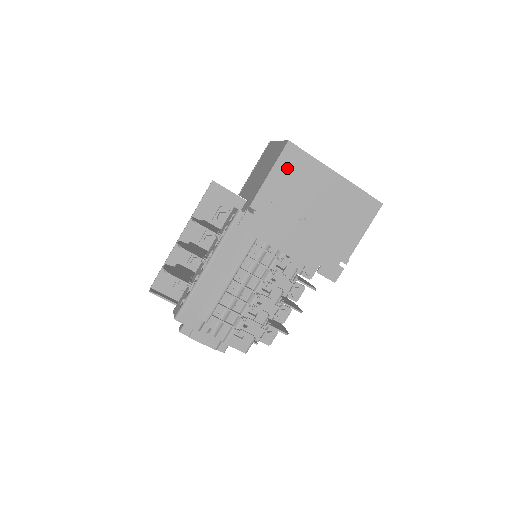
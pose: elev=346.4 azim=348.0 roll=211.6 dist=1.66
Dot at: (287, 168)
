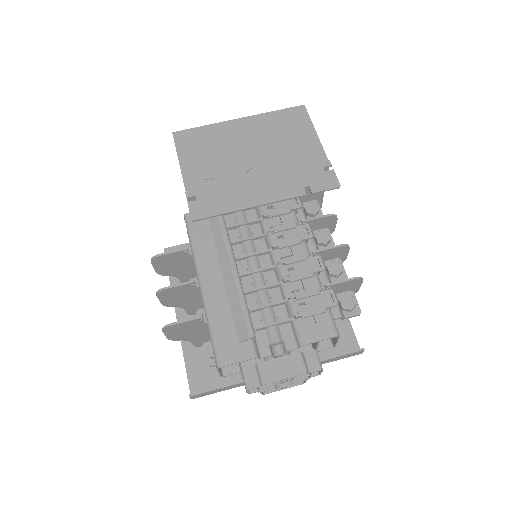
Dot at: (191, 149)
